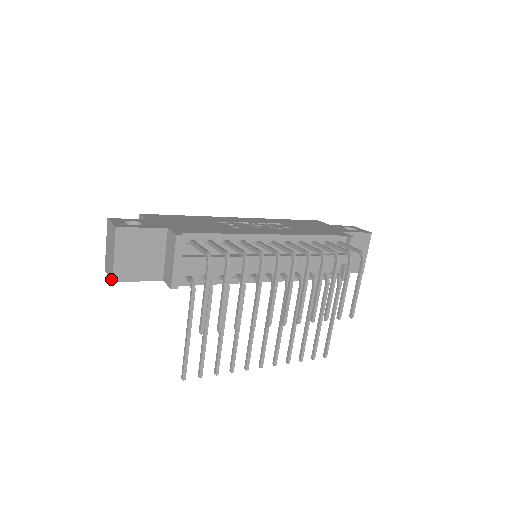
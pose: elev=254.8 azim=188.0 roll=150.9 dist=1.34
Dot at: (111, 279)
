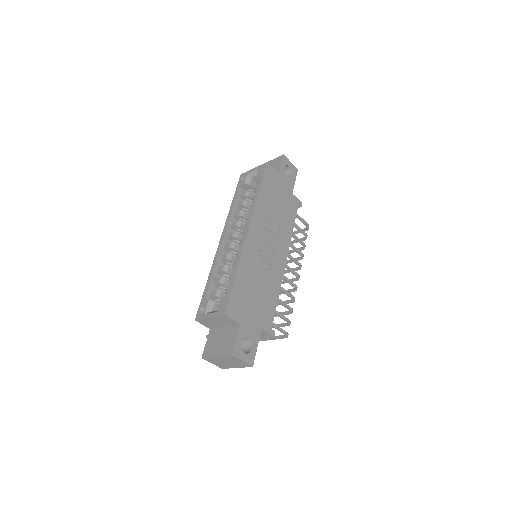
Dot at: occluded
